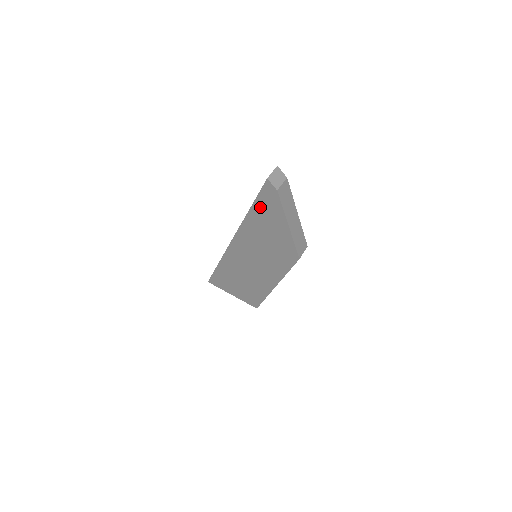
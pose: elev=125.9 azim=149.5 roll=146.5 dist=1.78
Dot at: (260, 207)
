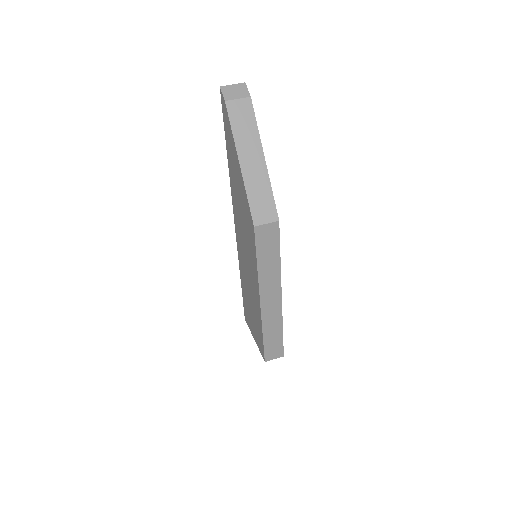
Dot at: (228, 145)
